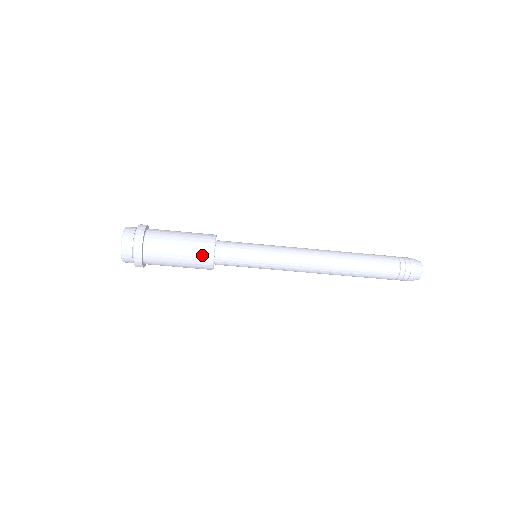
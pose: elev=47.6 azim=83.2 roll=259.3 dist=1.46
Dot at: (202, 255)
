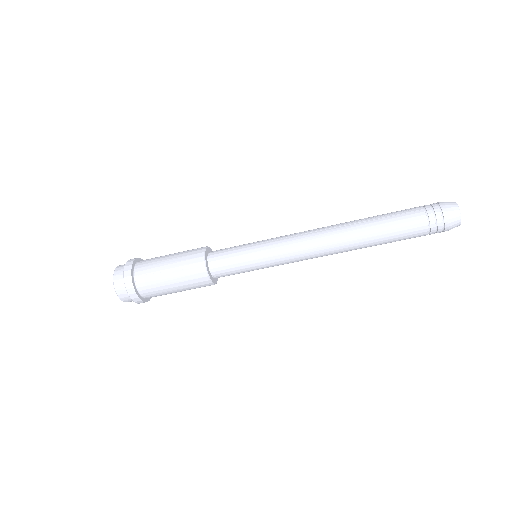
Dot at: (201, 286)
